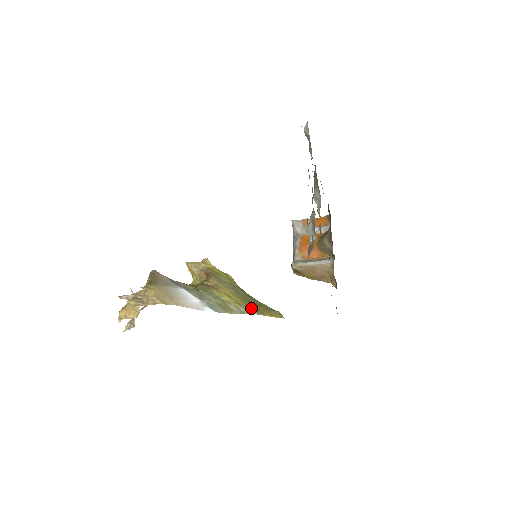
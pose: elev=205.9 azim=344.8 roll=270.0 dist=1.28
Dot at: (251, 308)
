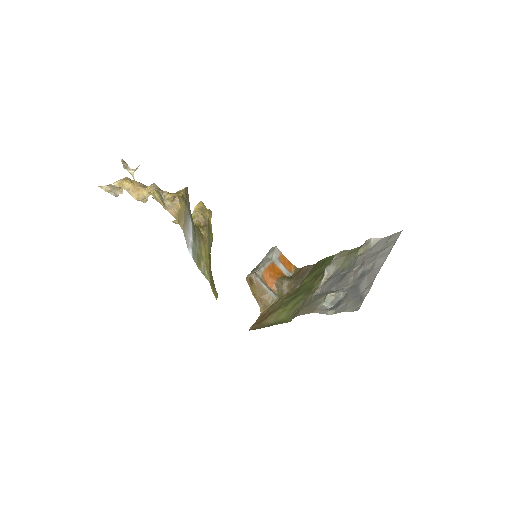
Dot at: (210, 276)
